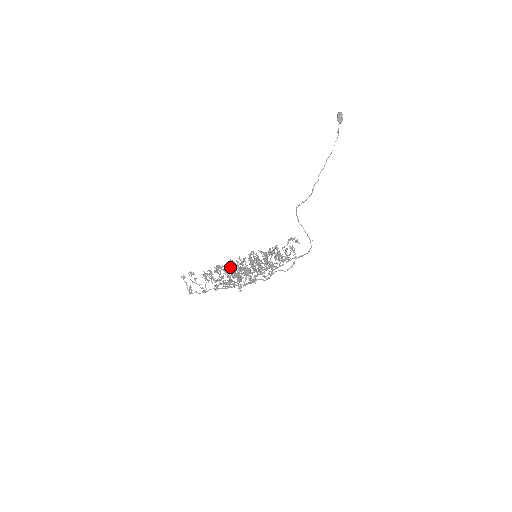
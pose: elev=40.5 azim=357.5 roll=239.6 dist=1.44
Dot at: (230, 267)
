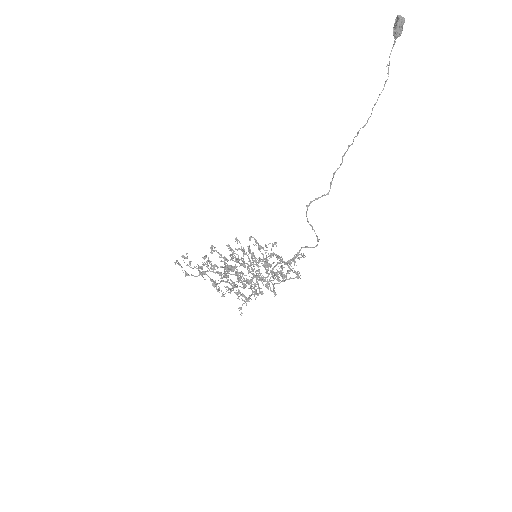
Dot at: (228, 267)
